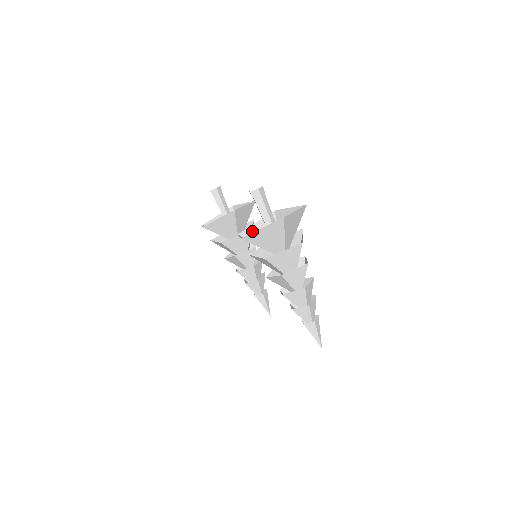
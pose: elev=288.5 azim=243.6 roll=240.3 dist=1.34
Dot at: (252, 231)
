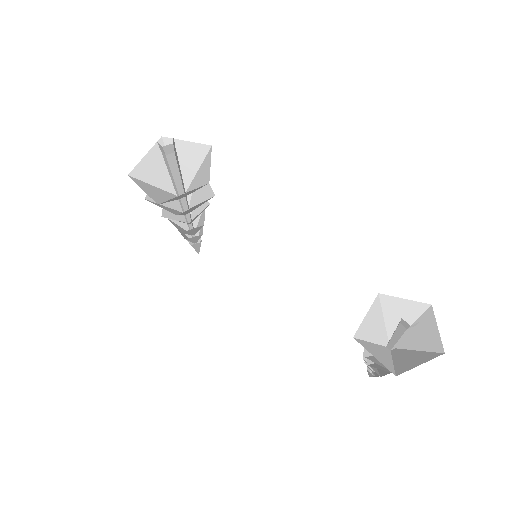
Dot at: (364, 328)
